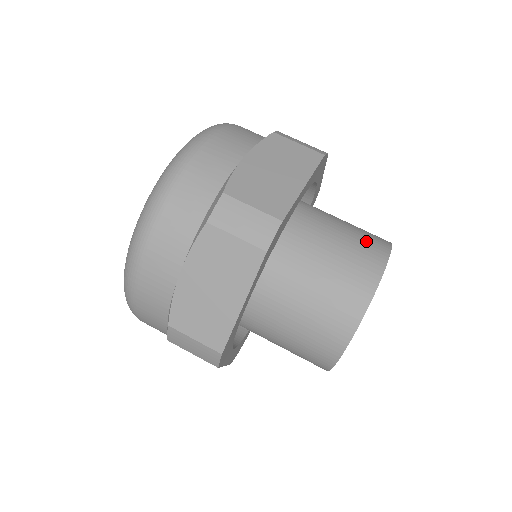
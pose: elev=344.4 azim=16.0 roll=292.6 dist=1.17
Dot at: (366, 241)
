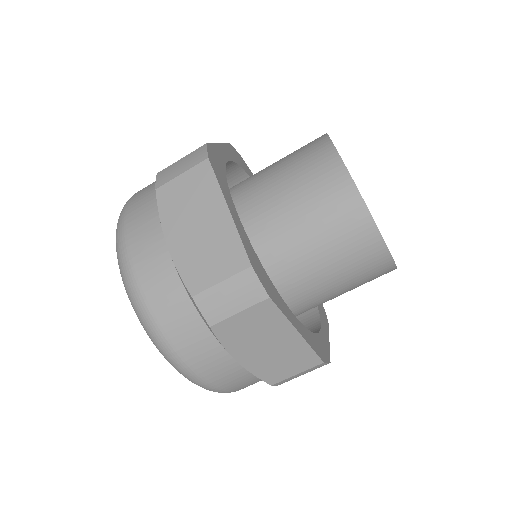
Dot at: (313, 170)
